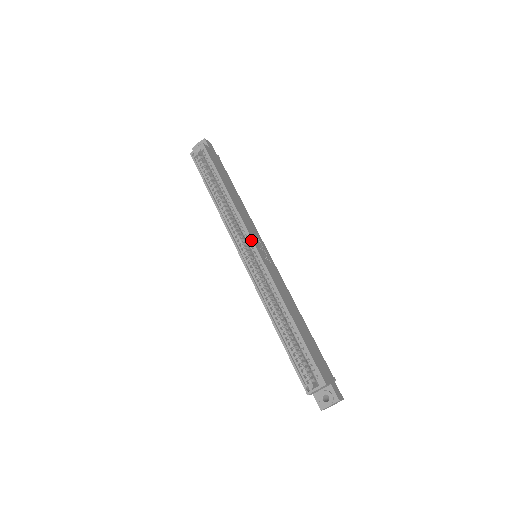
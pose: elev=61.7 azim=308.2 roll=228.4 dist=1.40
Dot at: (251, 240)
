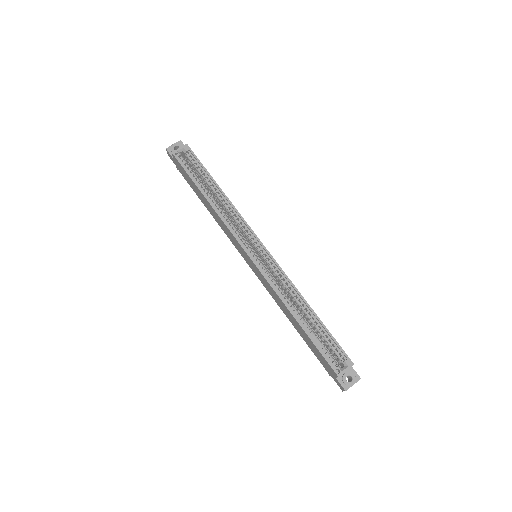
Dot at: (258, 239)
